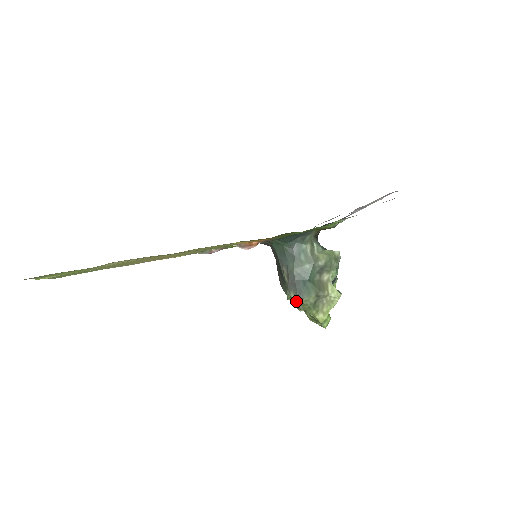
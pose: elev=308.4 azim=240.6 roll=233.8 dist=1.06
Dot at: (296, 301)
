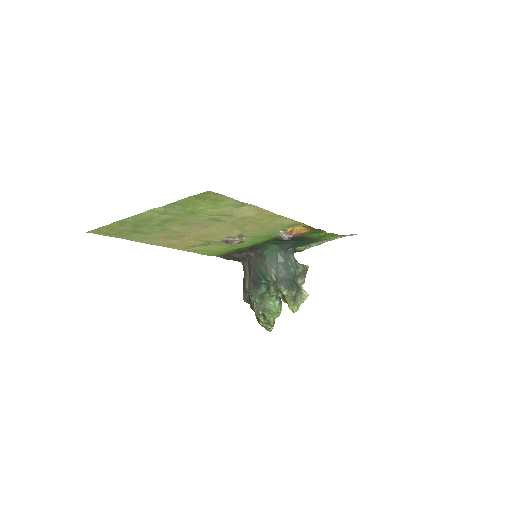
Dot at: (286, 292)
